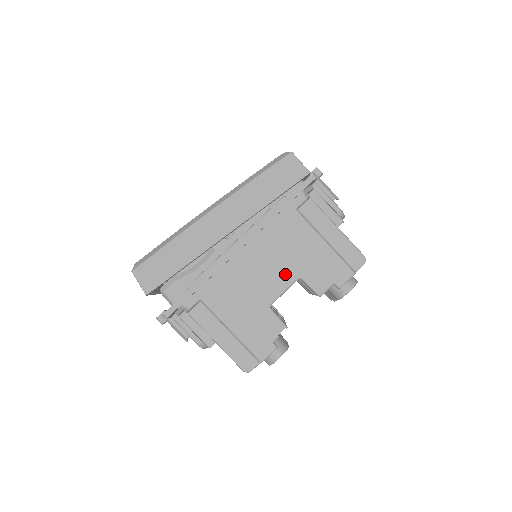
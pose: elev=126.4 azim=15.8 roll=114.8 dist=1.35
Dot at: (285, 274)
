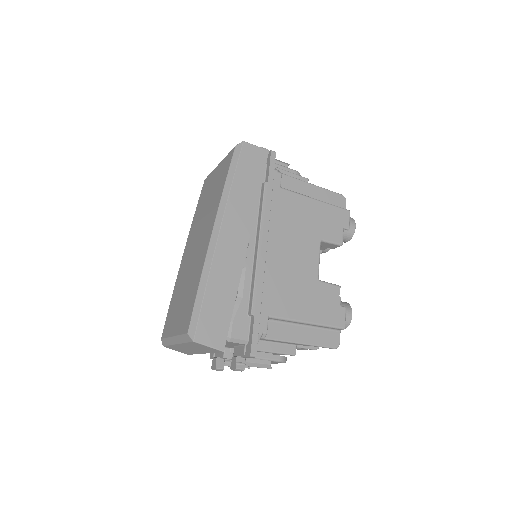
Dot at: (310, 245)
